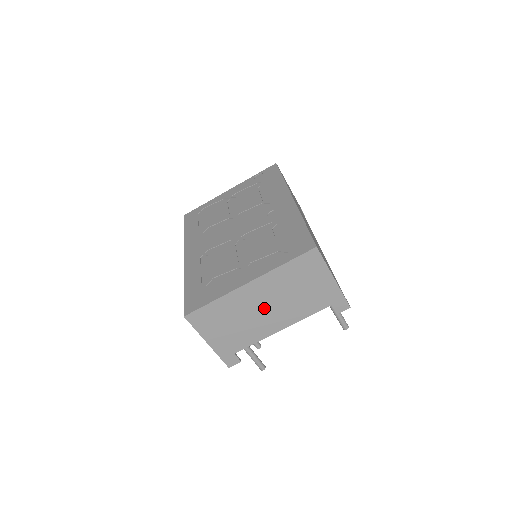
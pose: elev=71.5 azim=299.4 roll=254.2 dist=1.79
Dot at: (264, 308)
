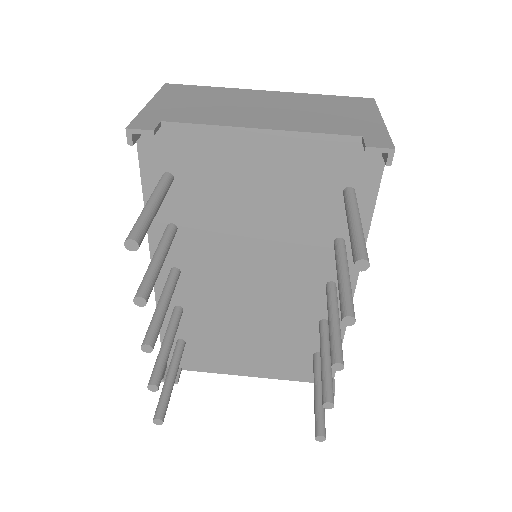
Dot at: (262, 108)
